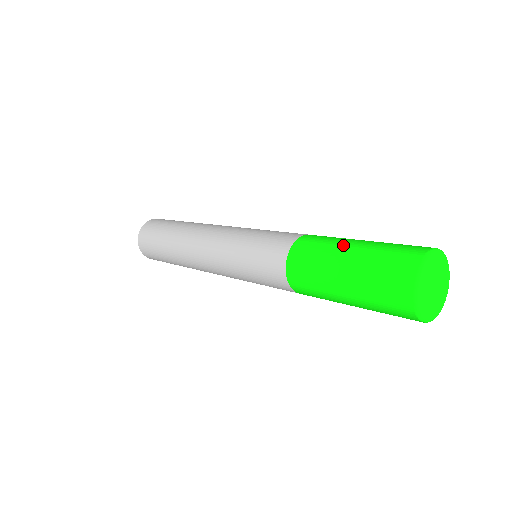
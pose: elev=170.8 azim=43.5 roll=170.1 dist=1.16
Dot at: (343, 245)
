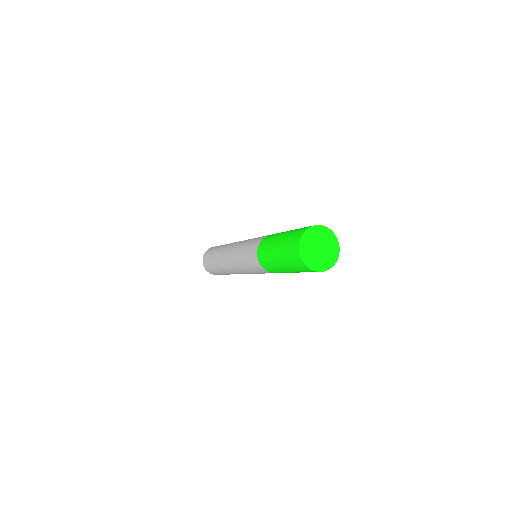
Dot at: occluded
